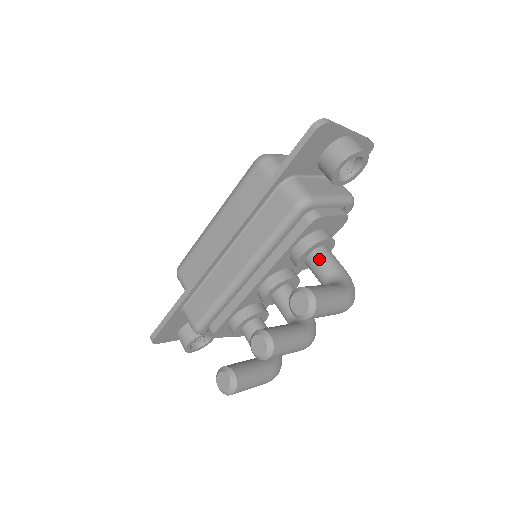
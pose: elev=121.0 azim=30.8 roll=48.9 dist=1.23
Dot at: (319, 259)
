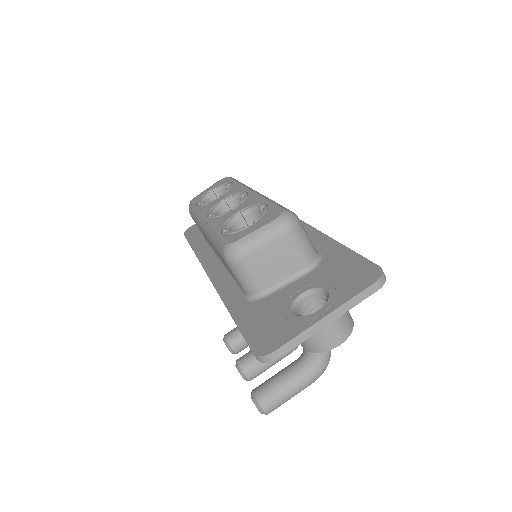
Dot at: occluded
